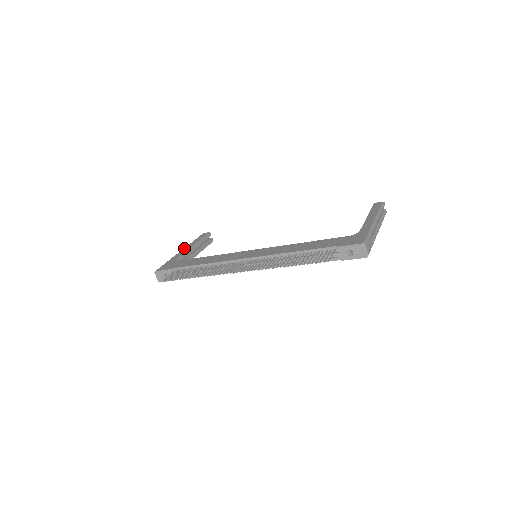
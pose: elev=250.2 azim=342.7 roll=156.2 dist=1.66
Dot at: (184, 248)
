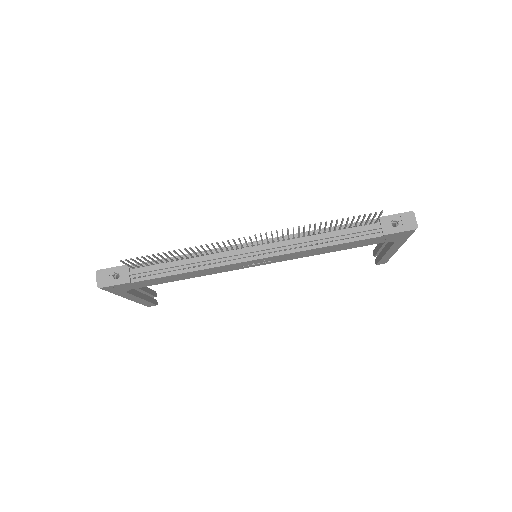
Dot at: occluded
